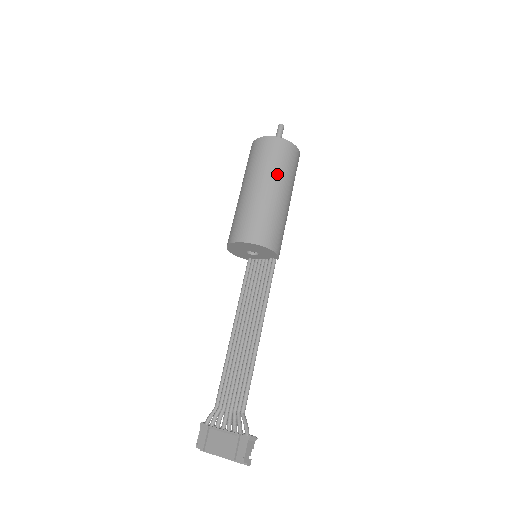
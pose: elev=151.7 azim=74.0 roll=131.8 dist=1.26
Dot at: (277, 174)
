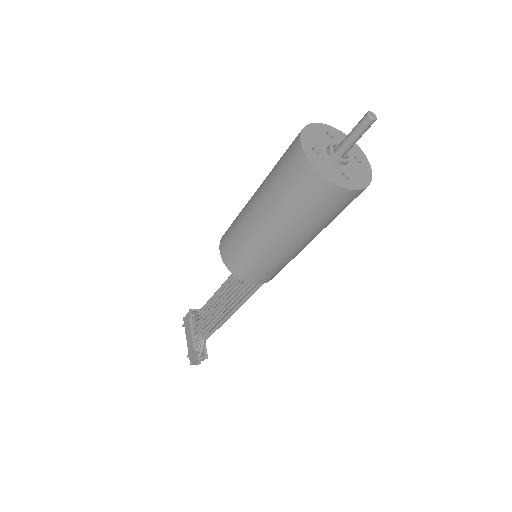
Dot at: (289, 220)
